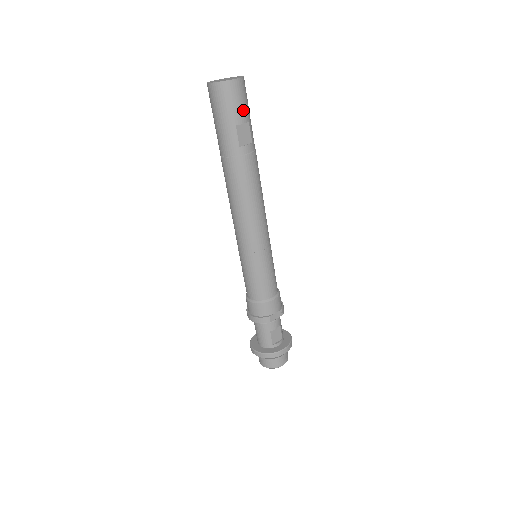
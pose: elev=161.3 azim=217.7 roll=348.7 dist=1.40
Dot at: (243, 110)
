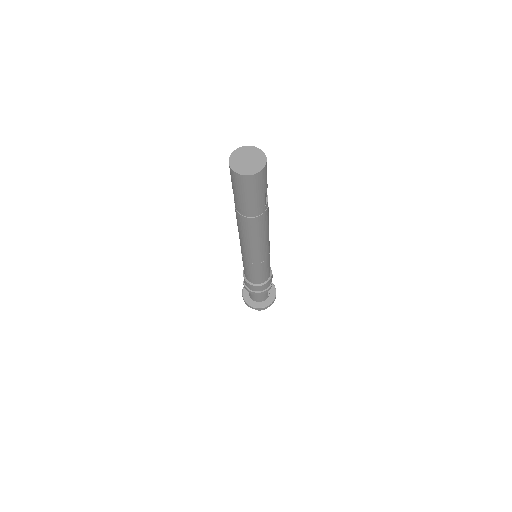
Dot at: occluded
